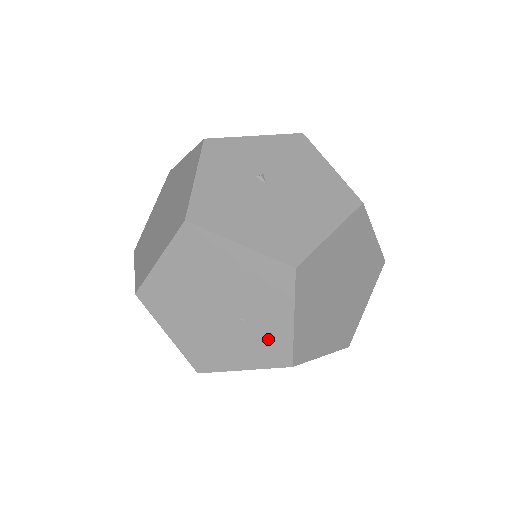
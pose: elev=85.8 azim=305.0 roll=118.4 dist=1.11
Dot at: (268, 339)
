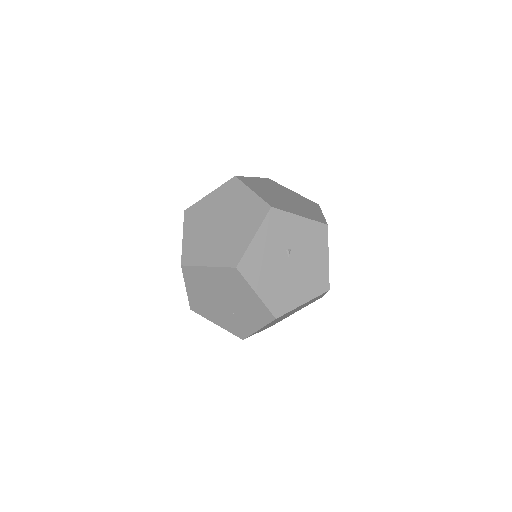
Dot at: (240, 326)
